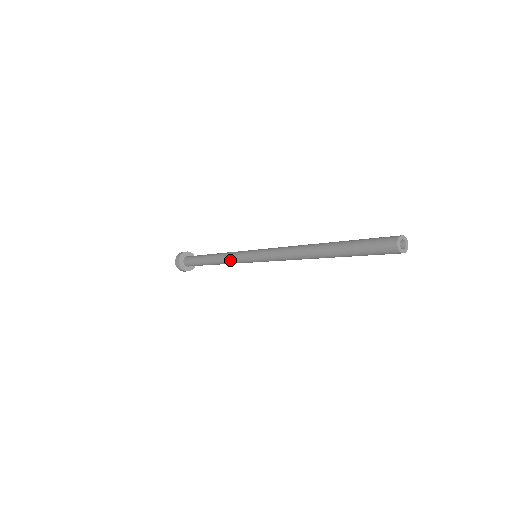
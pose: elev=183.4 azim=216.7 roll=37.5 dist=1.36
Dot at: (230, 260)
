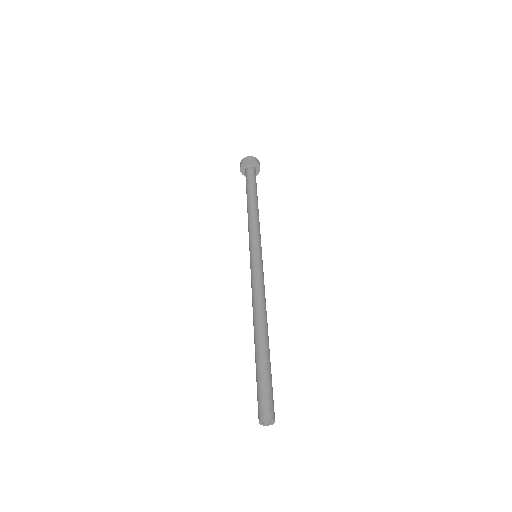
Dot at: occluded
